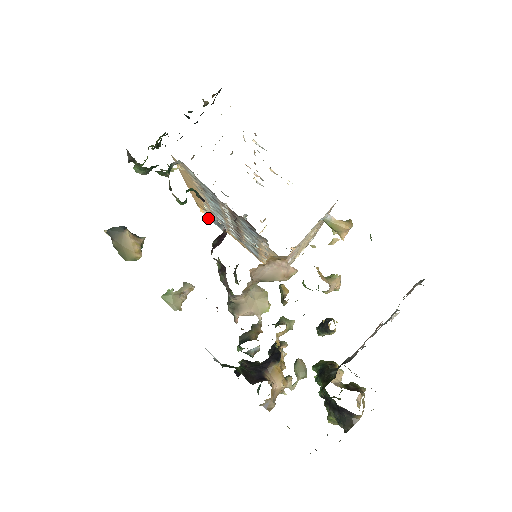
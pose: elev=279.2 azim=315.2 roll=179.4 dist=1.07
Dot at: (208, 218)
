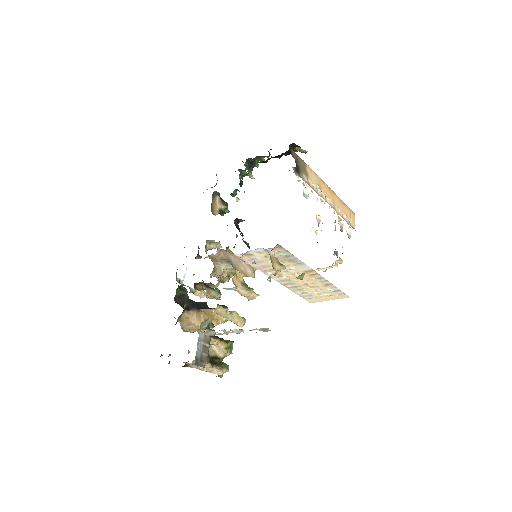
Dot at: occluded
